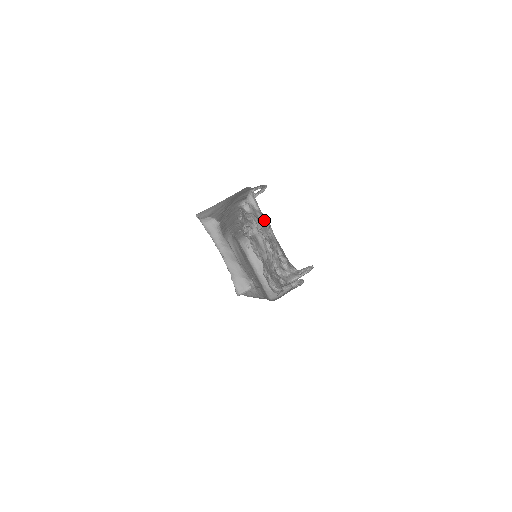
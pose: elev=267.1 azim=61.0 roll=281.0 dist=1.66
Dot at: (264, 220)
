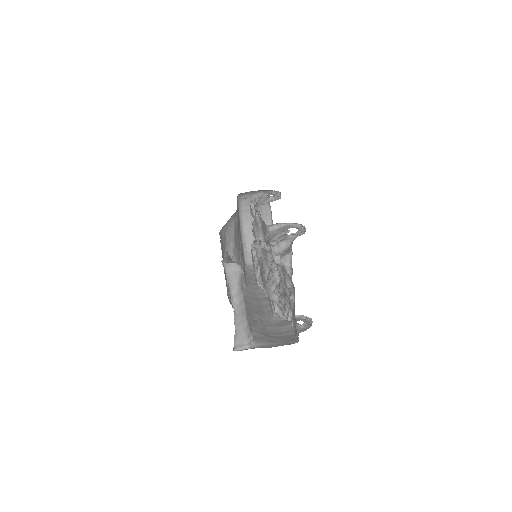
Dot at: (290, 283)
